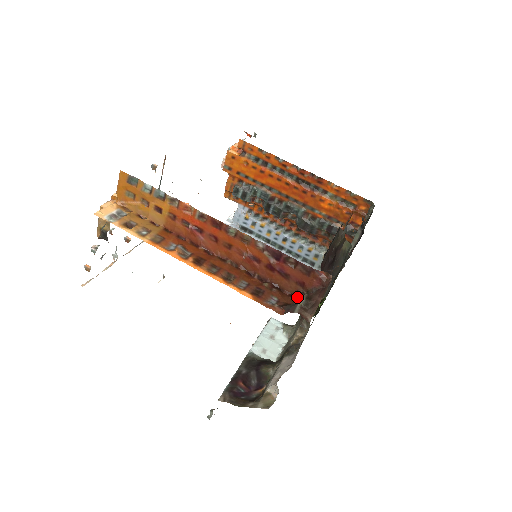
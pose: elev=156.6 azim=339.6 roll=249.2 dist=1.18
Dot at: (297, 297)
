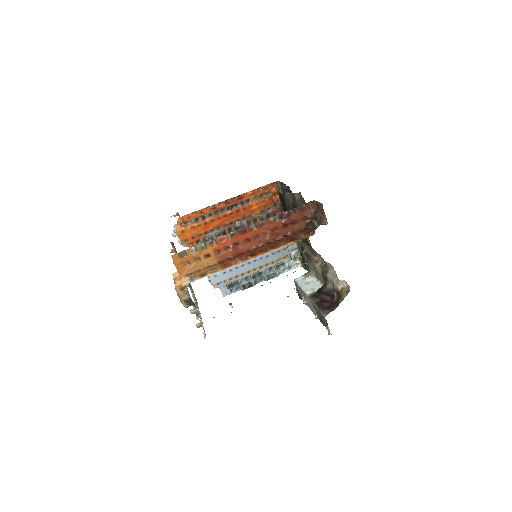
Dot at: (309, 225)
